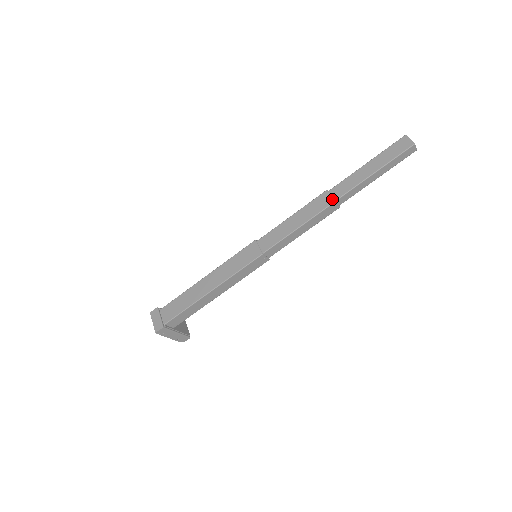
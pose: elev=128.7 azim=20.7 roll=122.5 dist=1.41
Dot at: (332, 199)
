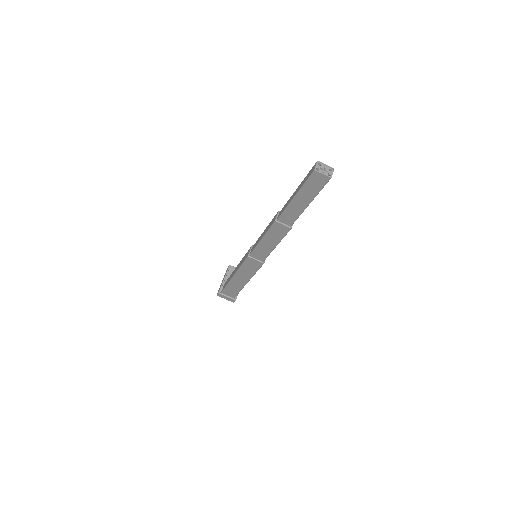
Dot at: (287, 228)
